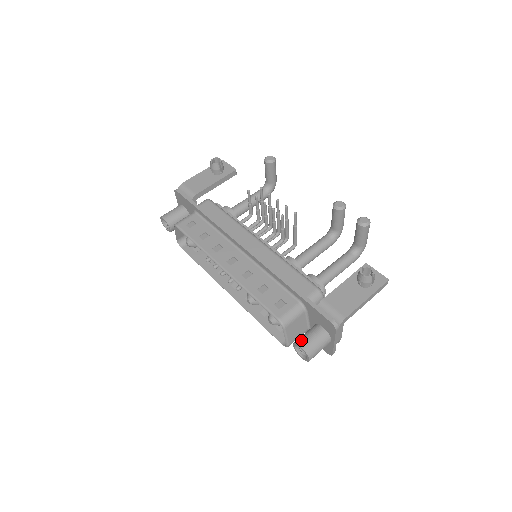
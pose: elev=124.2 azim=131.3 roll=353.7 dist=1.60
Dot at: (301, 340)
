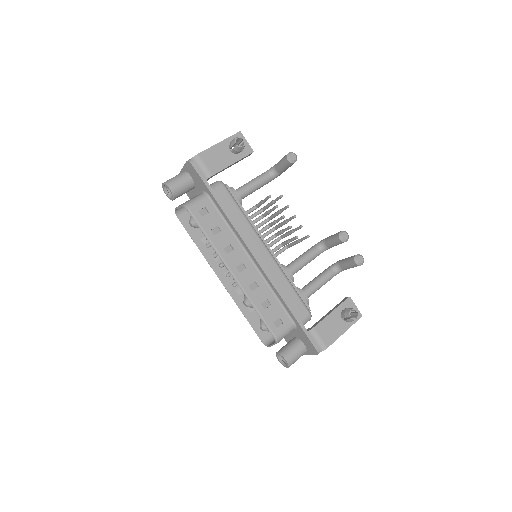
Dot at: (287, 354)
